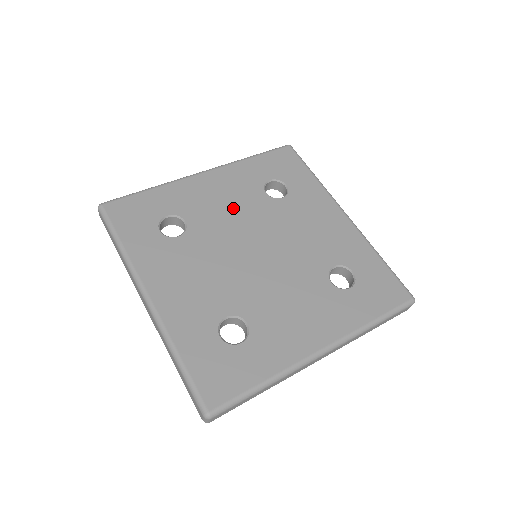
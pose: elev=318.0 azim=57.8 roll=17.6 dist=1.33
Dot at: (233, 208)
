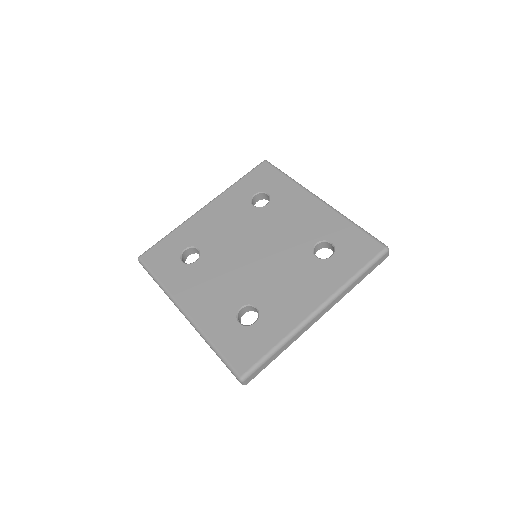
Dot at: (231, 226)
